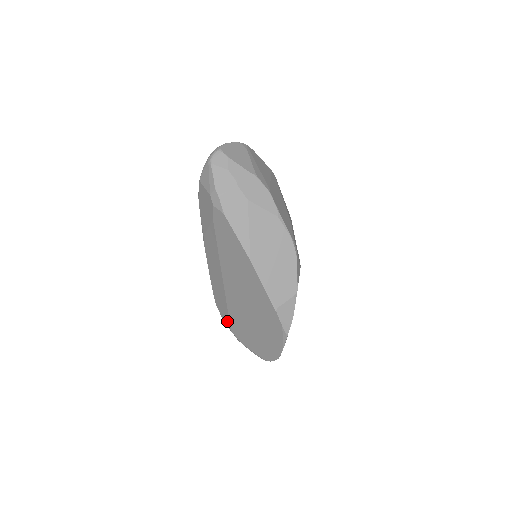
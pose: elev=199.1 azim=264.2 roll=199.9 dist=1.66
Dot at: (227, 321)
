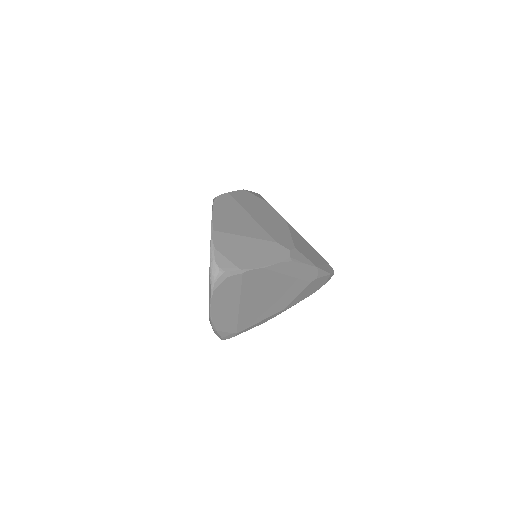
Dot at: occluded
